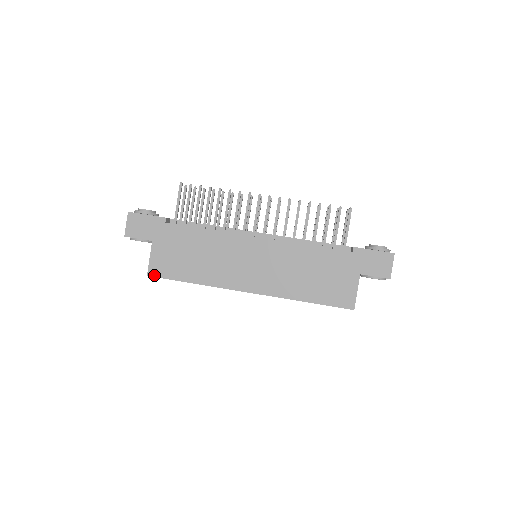
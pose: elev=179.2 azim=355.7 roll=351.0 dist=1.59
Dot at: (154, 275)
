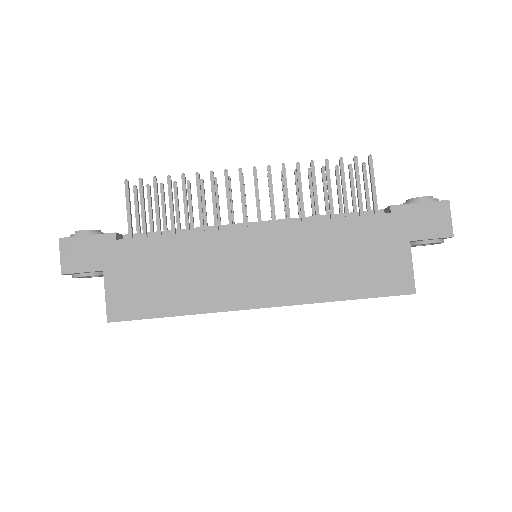
Dot at: (117, 319)
